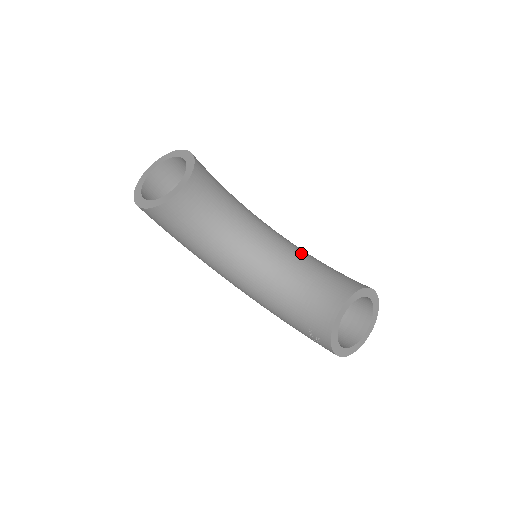
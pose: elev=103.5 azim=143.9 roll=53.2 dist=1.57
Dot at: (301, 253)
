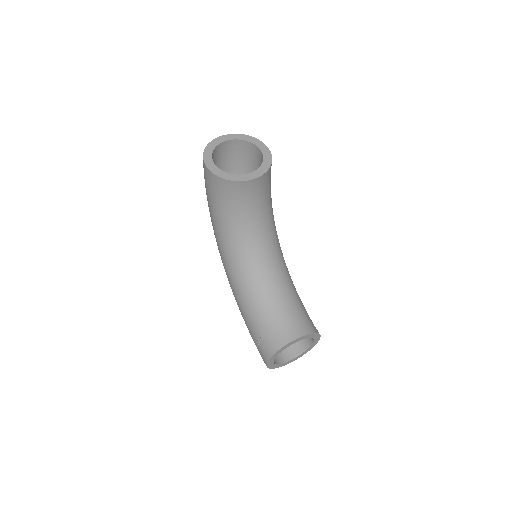
Dot at: (289, 277)
